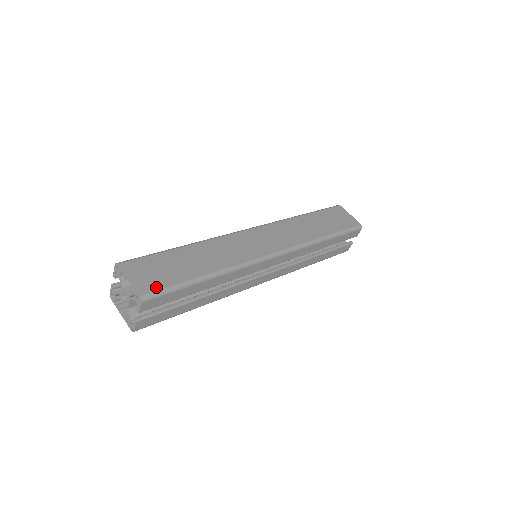
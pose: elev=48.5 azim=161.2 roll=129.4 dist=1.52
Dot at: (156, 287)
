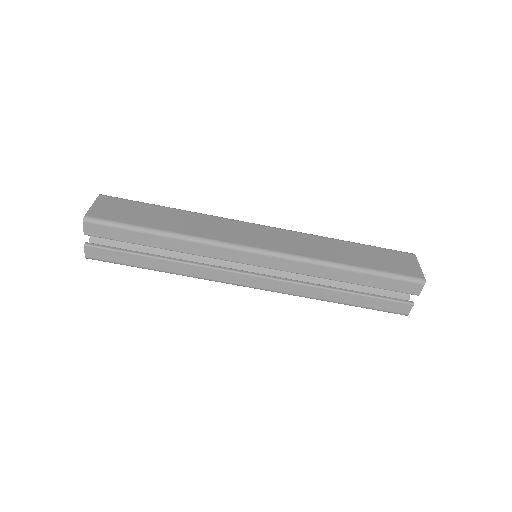
Dot at: (106, 217)
